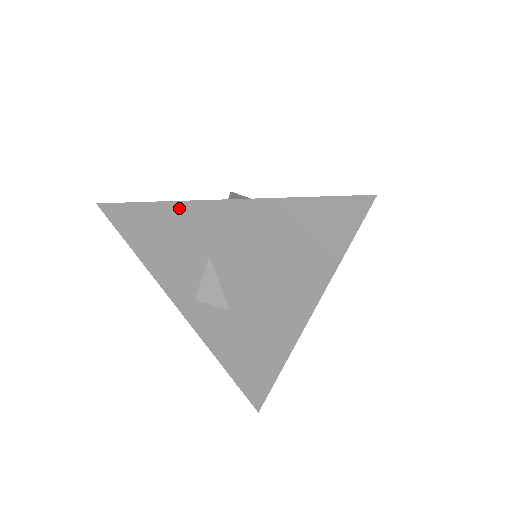
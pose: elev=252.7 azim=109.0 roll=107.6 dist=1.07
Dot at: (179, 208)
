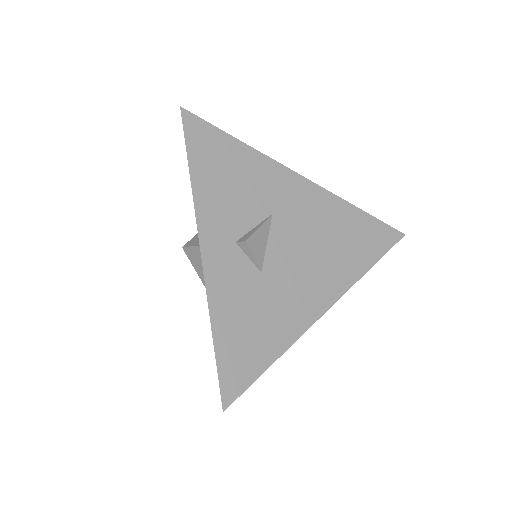
Dot at: (269, 163)
